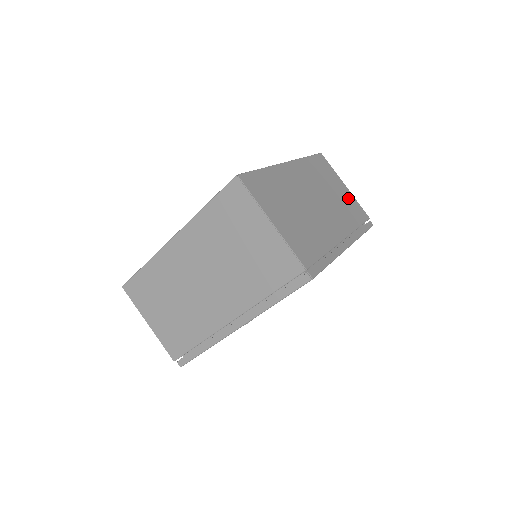
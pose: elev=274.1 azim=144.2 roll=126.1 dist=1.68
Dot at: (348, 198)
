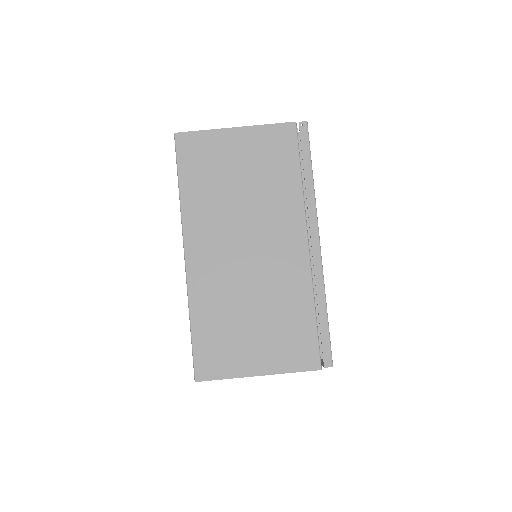
Dot at: (256, 148)
